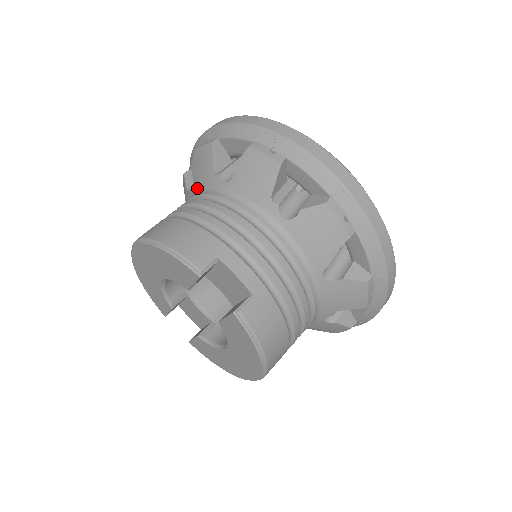
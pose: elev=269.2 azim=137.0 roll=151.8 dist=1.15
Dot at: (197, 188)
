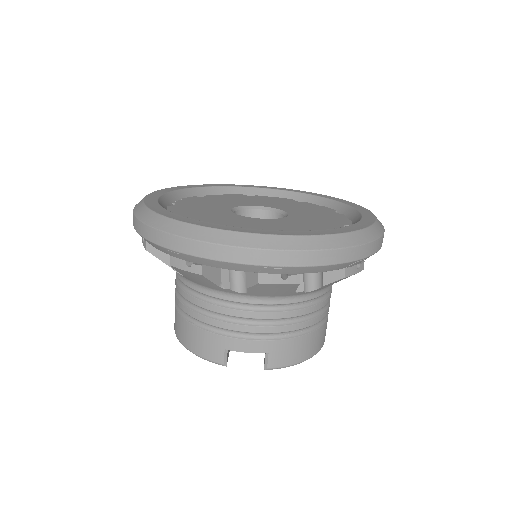
Dot at: occluded
